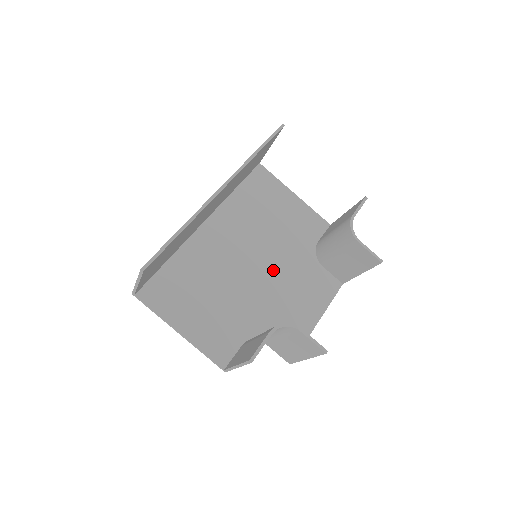
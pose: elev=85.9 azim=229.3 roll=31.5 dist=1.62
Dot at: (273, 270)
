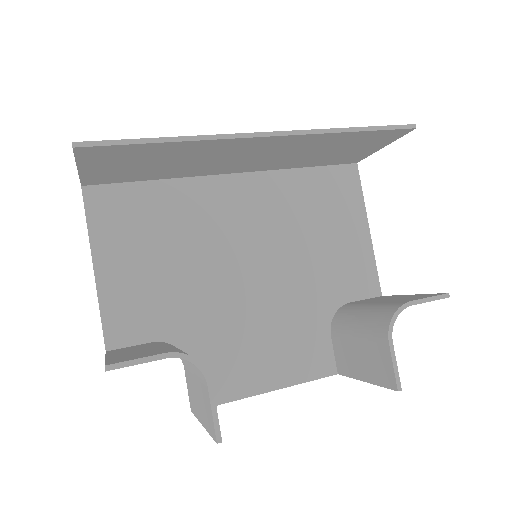
Dot at: (267, 290)
